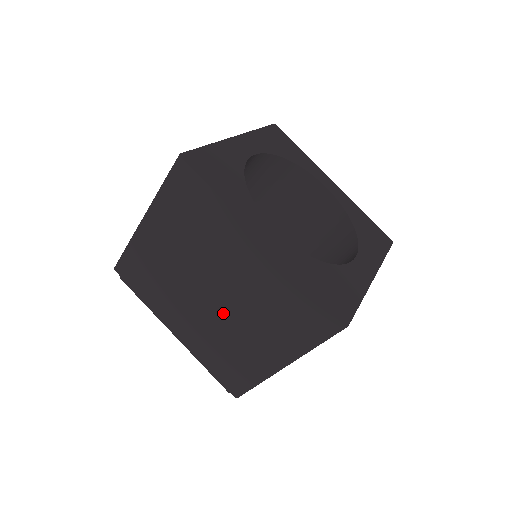
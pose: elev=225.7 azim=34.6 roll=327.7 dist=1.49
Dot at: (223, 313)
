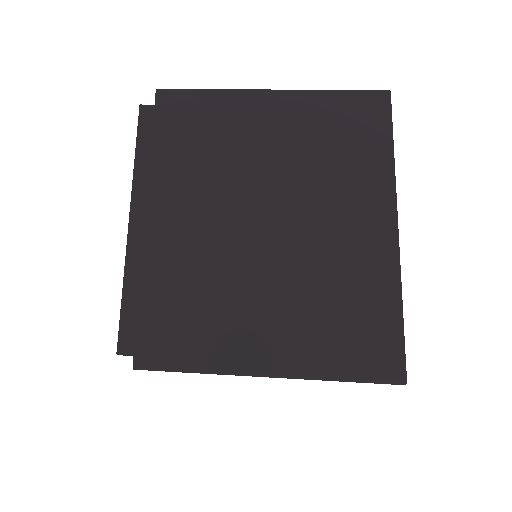
Dot at: occluded
